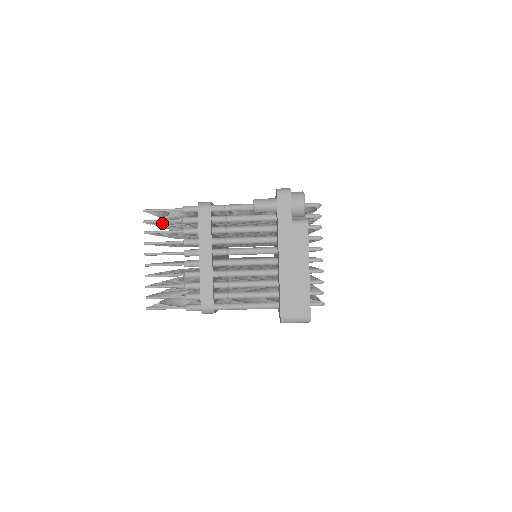
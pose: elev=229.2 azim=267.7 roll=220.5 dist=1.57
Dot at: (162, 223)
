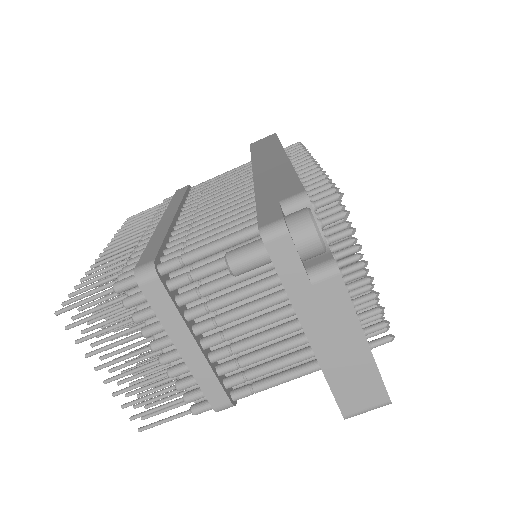
Dot at: (97, 303)
